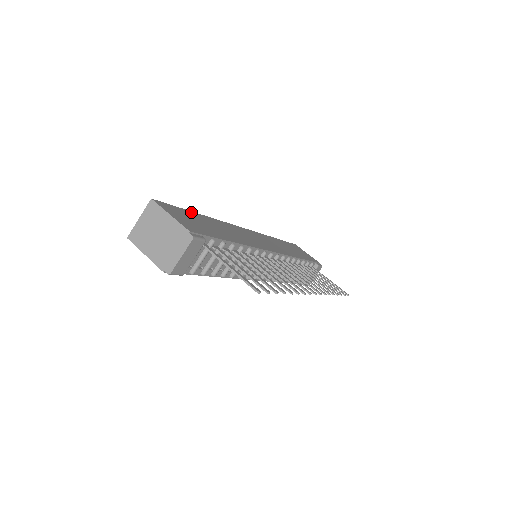
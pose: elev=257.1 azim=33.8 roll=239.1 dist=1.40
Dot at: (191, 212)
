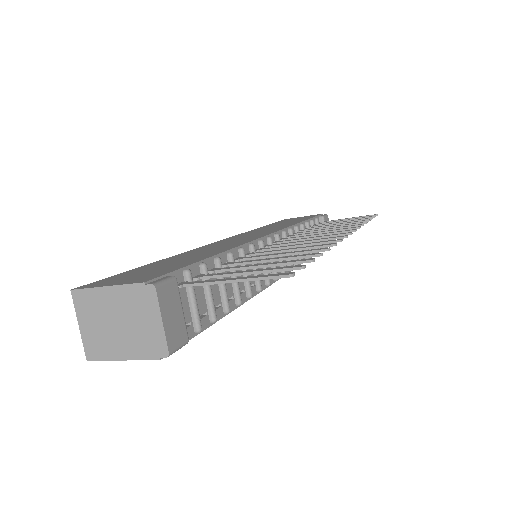
Dot at: (140, 268)
